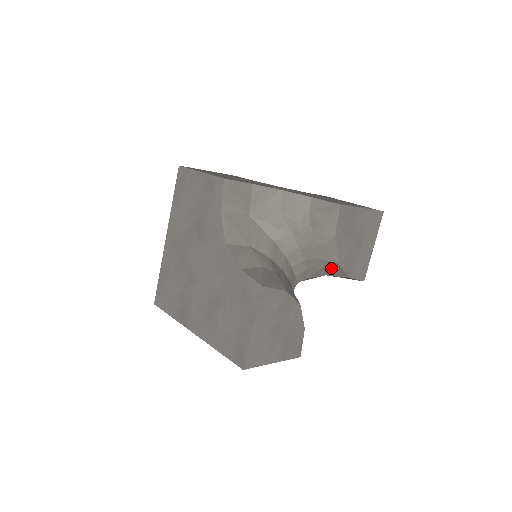
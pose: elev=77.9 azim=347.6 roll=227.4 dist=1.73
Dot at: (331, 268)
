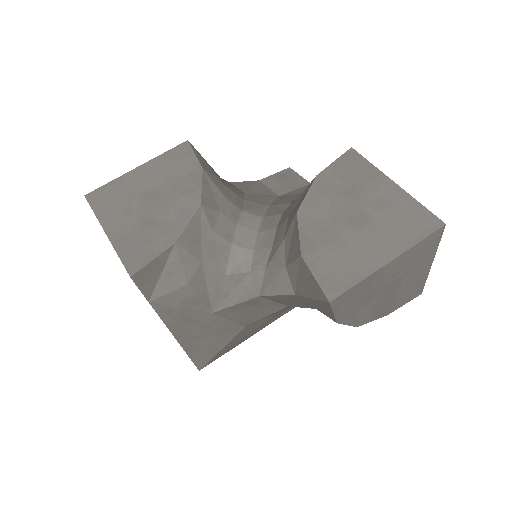
Dot at: (291, 236)
